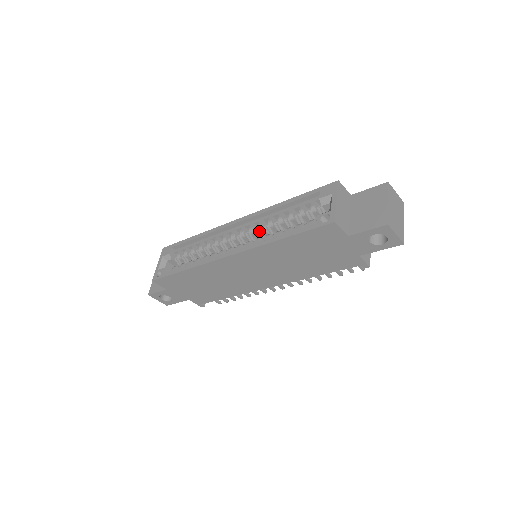
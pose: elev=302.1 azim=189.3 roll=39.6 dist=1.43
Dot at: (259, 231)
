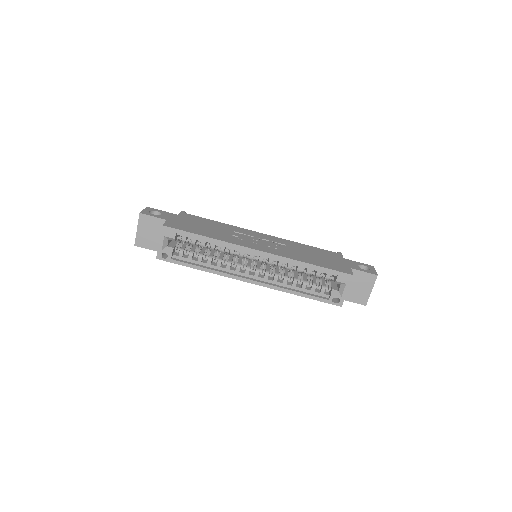
Dot at: (276, 265)
